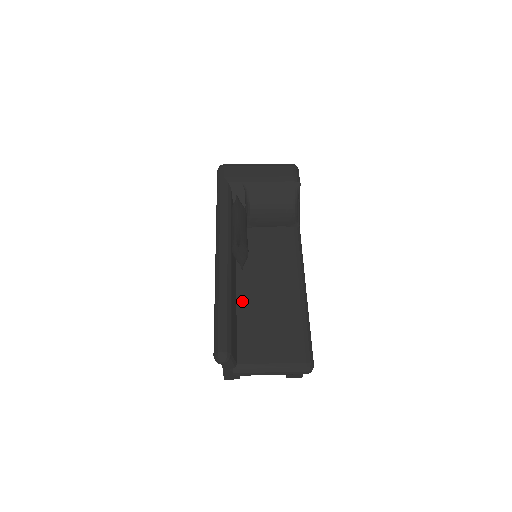
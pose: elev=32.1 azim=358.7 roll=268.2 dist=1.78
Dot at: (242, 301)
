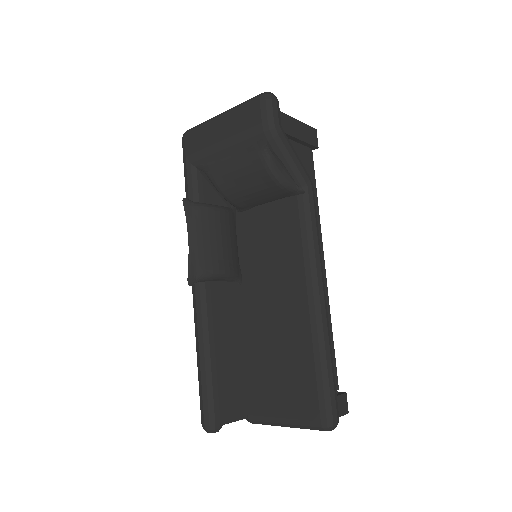
Dot at: (246, 328)
